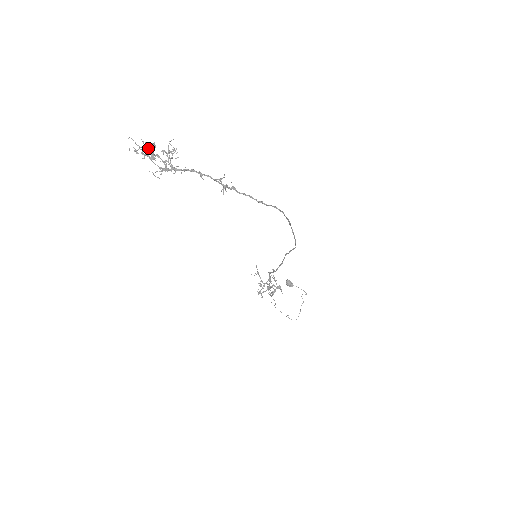
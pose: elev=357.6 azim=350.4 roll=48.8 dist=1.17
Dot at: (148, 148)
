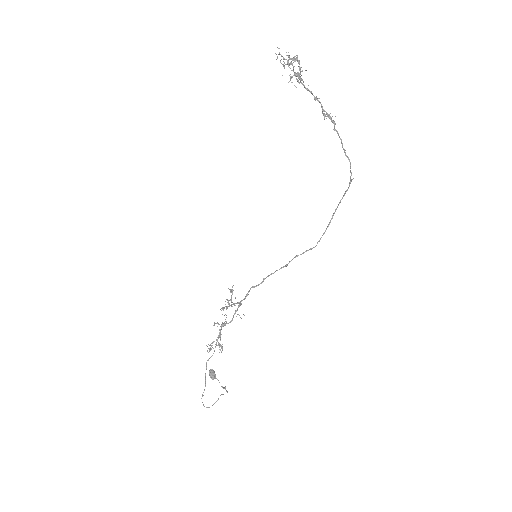
Dot at: (291, 58)
